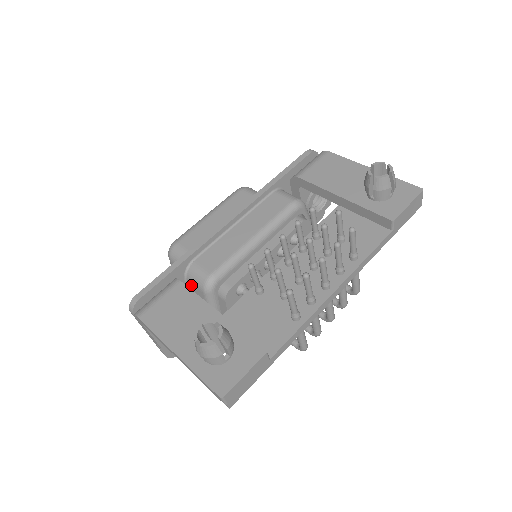
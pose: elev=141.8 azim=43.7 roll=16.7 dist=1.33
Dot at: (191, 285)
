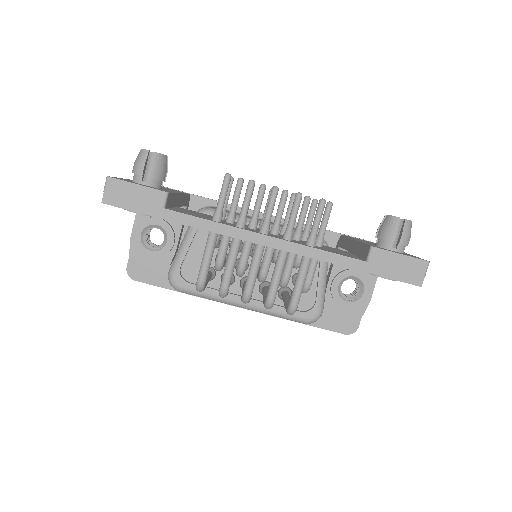
Dot at: occluded
